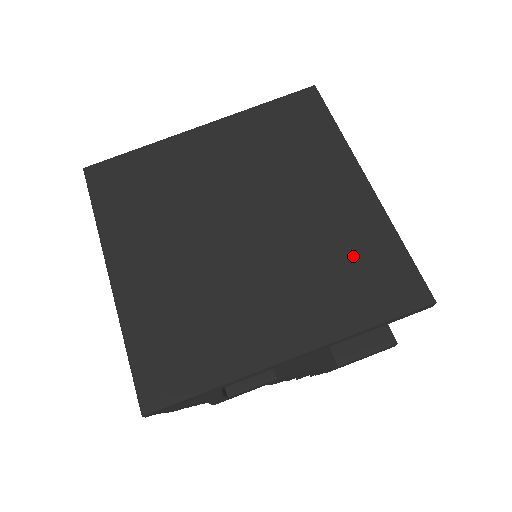
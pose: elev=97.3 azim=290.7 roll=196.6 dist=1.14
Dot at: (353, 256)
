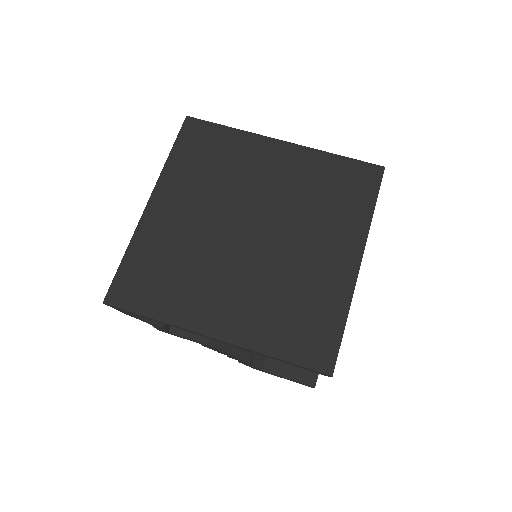
Dot at: (306, 305)
